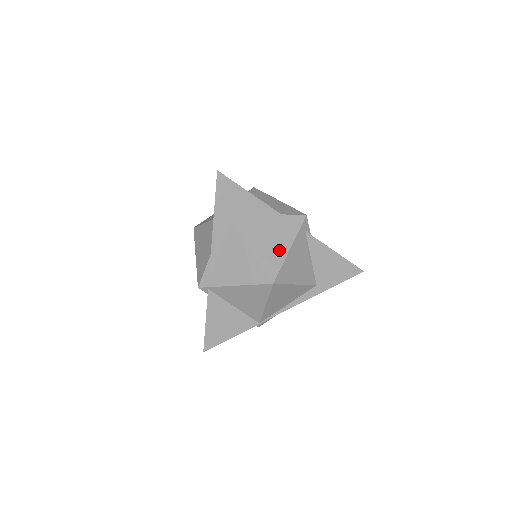
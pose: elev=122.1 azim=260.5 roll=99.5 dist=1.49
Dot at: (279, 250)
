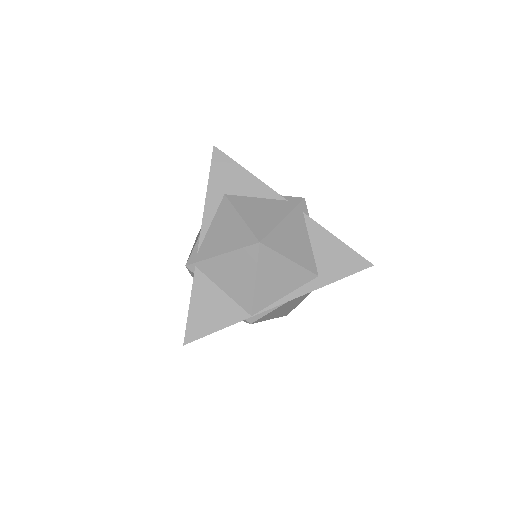
Dot at: (271, 219)
